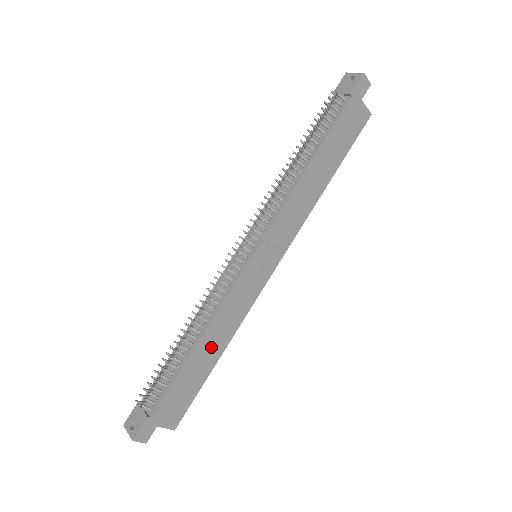
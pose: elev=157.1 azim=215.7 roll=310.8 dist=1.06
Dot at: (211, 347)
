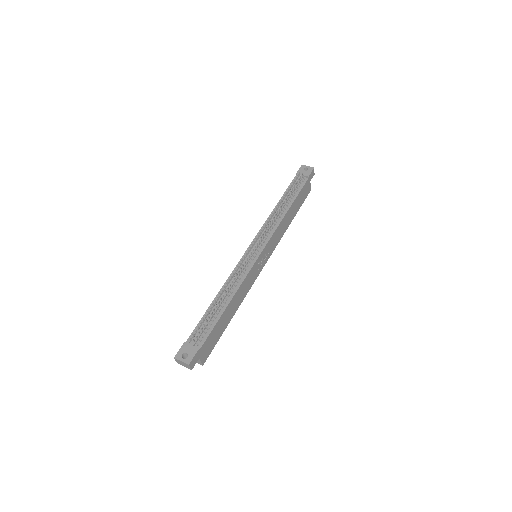
Dot at: (232, 308)
